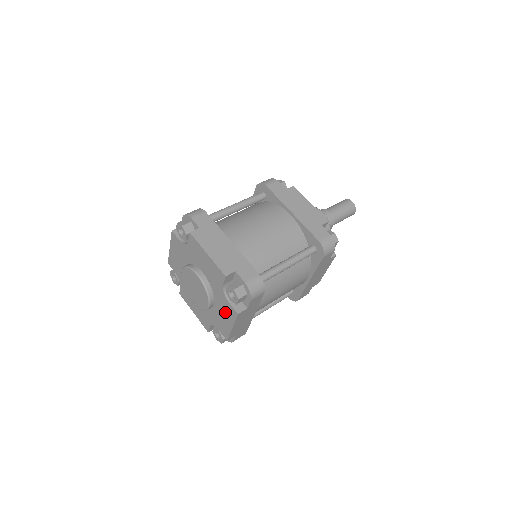
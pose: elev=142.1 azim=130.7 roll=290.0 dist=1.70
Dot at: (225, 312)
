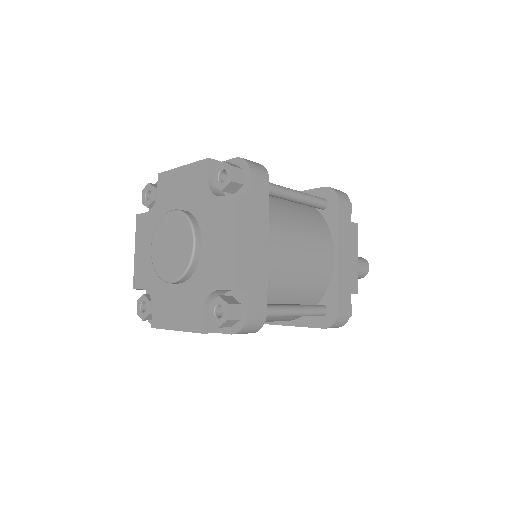
Dot at: (219, 227)
